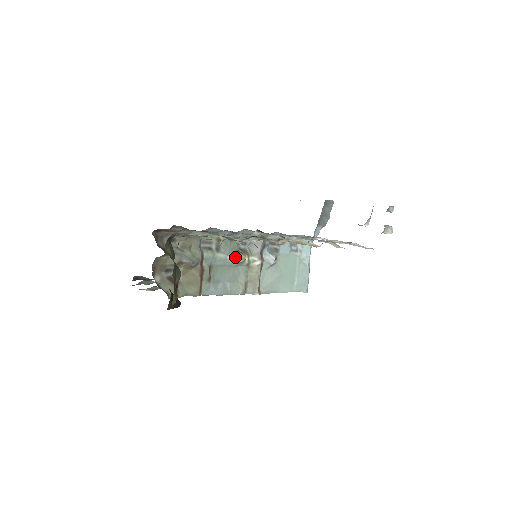
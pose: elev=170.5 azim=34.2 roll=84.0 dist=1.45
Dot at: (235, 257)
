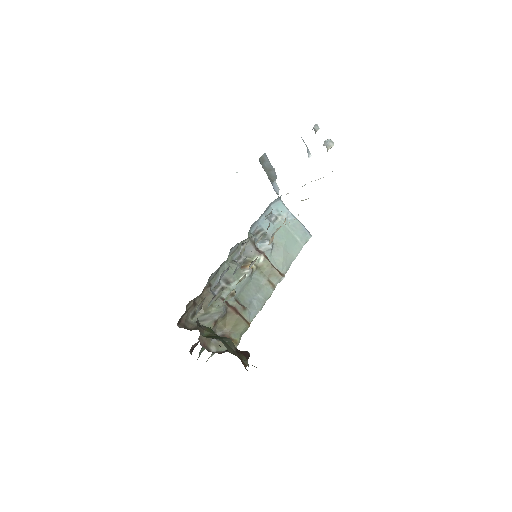
Dot at: (244, 274)
